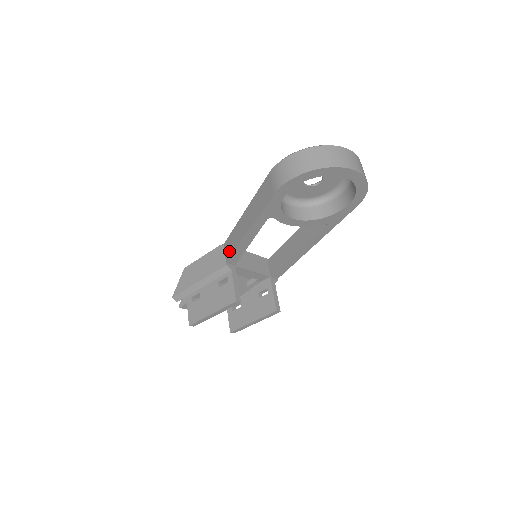
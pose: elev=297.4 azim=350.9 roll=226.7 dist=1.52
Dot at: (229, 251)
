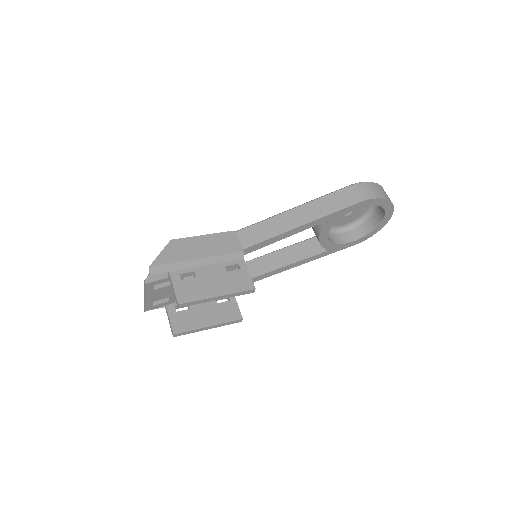
Dot at: (253, 239)
